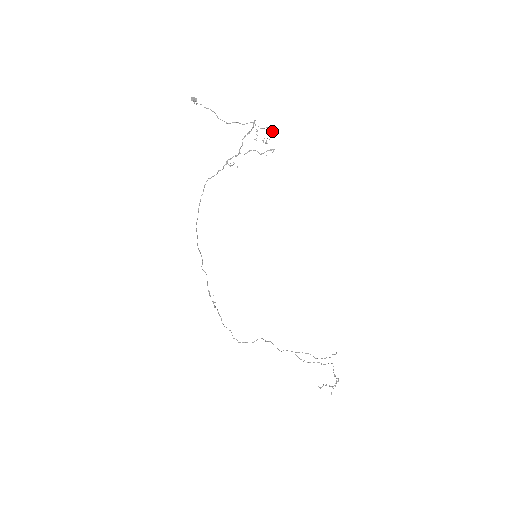
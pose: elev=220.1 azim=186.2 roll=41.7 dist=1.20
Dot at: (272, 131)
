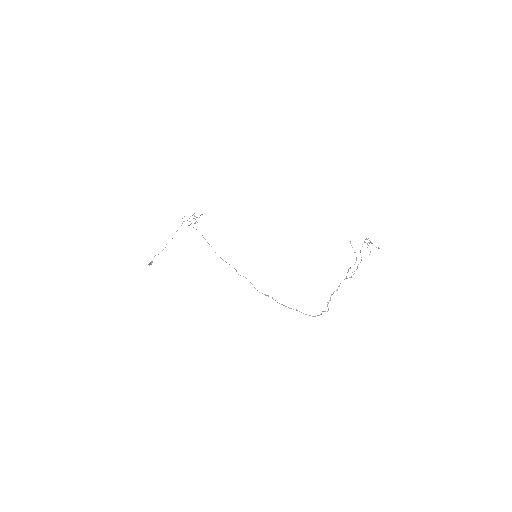
Dot at: (194, 215)
